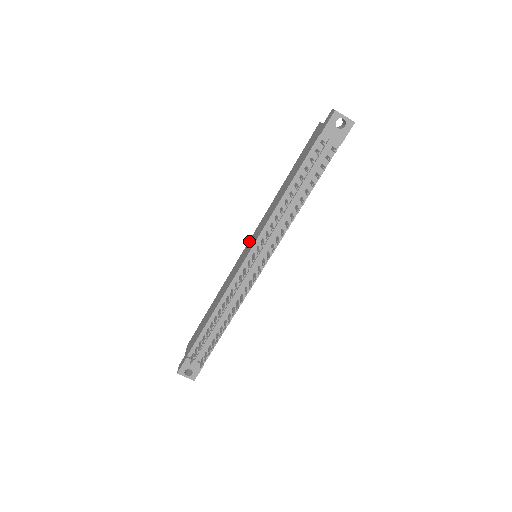
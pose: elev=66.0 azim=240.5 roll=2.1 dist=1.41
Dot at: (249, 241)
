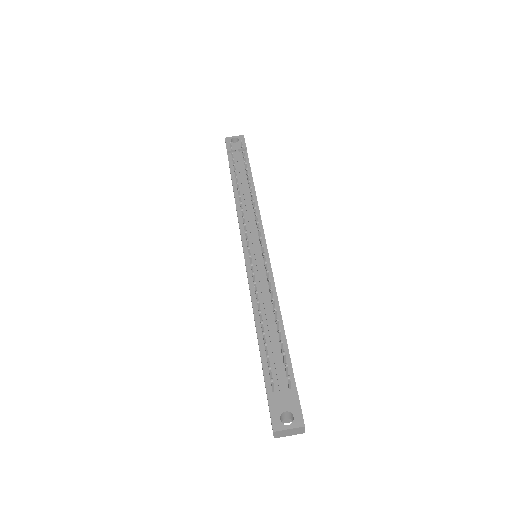
Dot at: occluded
